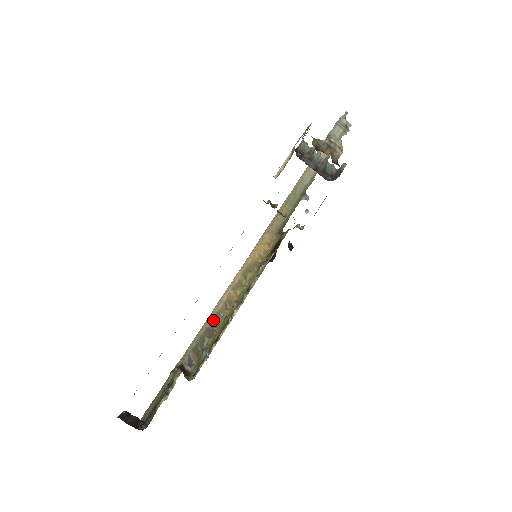
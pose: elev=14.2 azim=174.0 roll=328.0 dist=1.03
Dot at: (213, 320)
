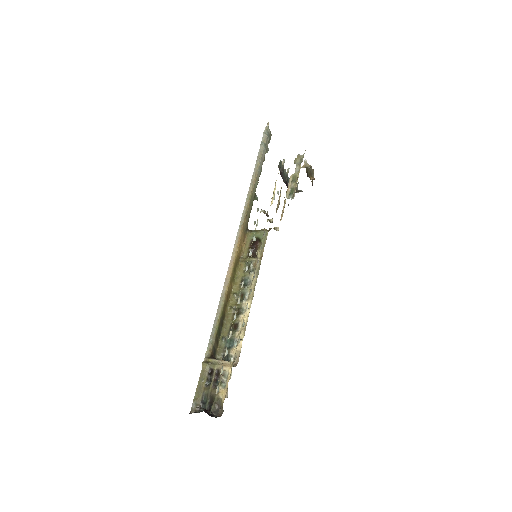
Dot at: (223, 312)
